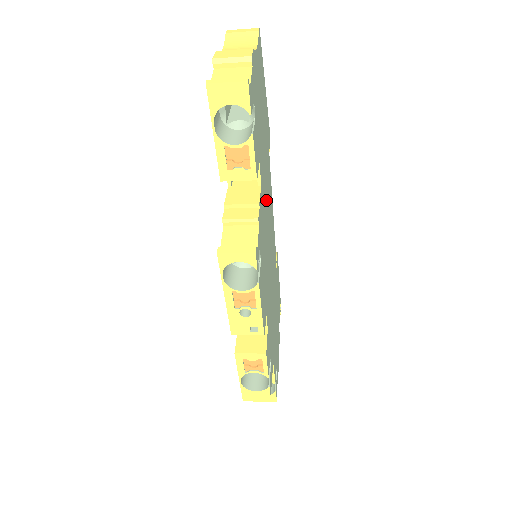
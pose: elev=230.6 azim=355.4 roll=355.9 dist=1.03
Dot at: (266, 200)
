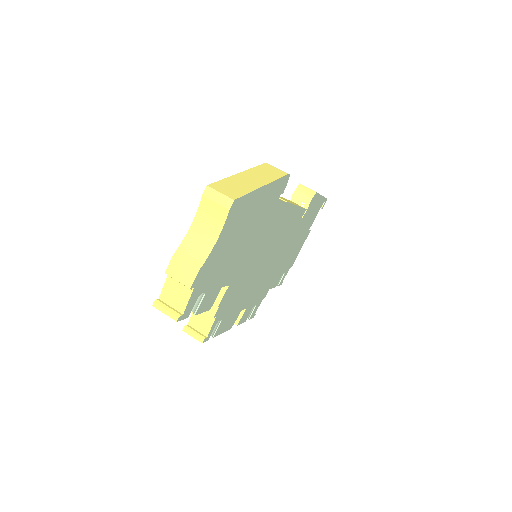
Dot at: (254, 256)
